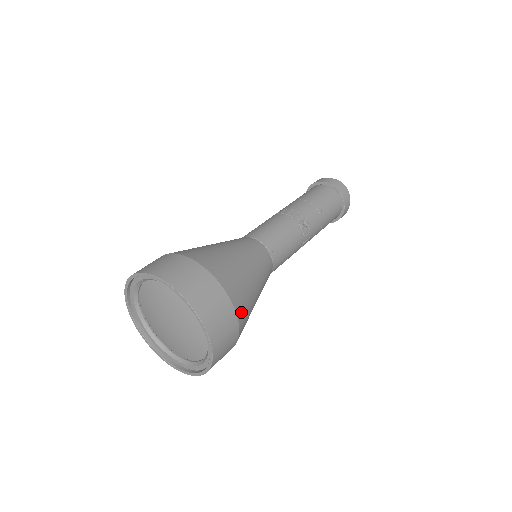
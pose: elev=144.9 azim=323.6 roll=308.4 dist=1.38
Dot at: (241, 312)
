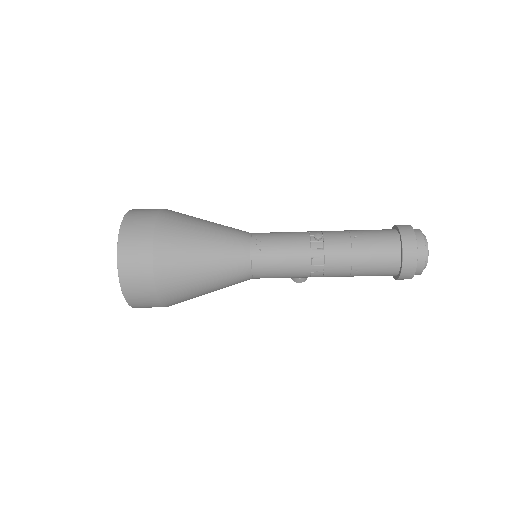
Dot at: (162, 243)
